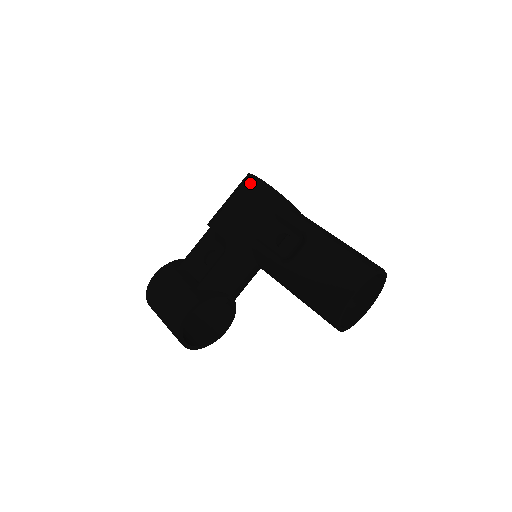
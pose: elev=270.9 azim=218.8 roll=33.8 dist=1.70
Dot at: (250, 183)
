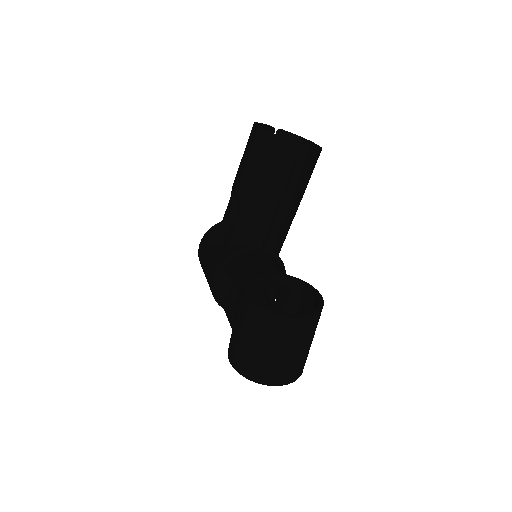
Dot at: (199, 256)
